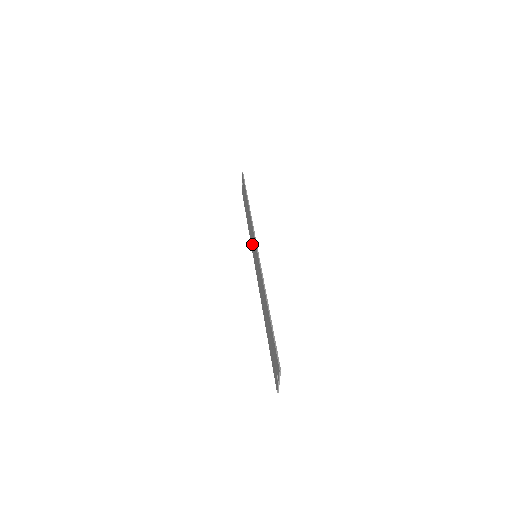
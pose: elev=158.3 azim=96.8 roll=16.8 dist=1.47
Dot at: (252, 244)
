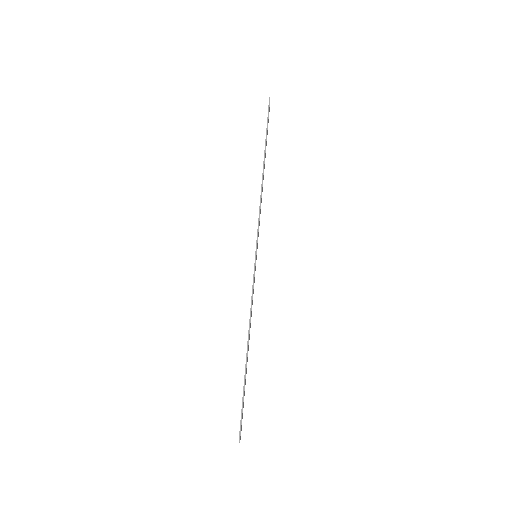
Dot at: occluded
